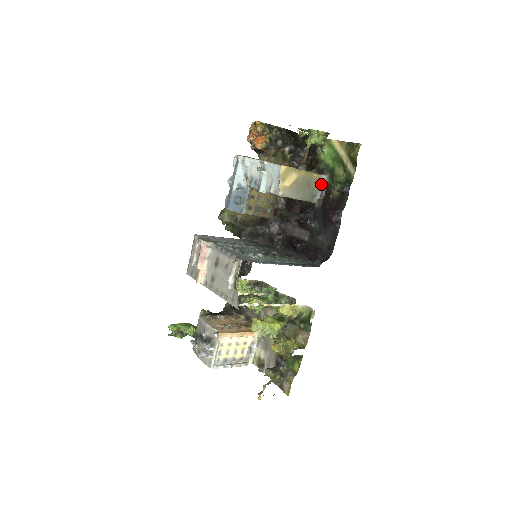
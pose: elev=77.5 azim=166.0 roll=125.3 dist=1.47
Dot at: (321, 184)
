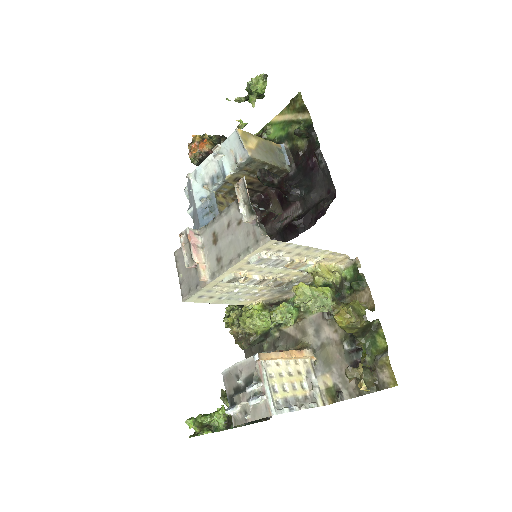
Dot at: (284, 152)
